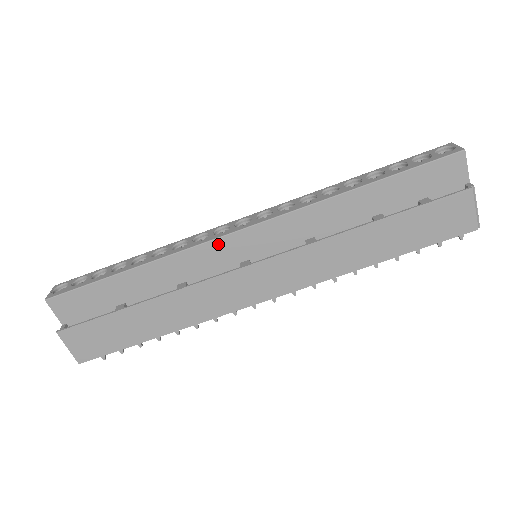
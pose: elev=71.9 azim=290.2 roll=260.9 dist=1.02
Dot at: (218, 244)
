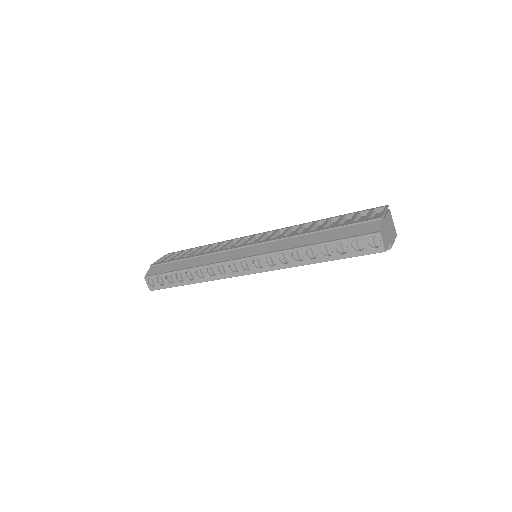
Dot at: (236, 275)
